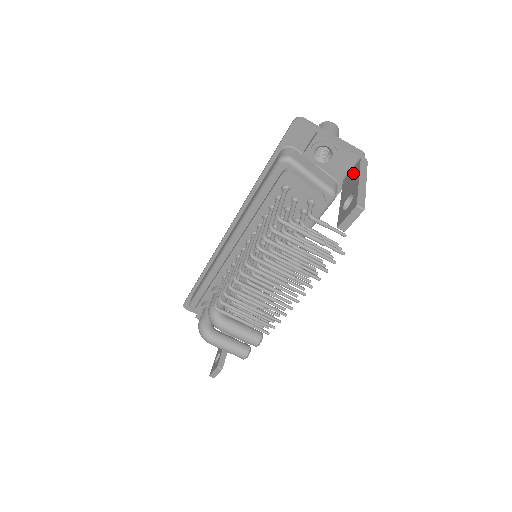
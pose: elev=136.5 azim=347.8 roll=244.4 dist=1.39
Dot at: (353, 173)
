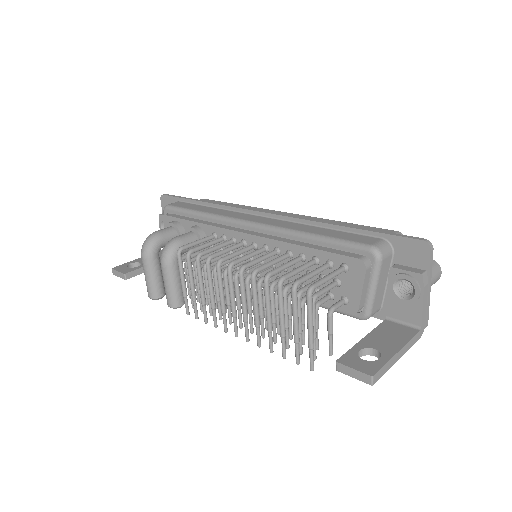
Dot at: (401, 332)
